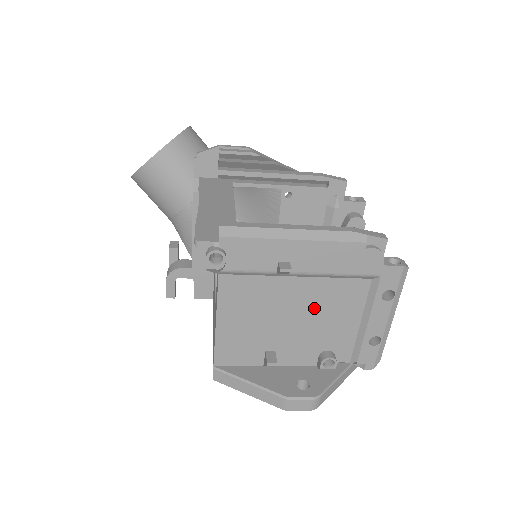
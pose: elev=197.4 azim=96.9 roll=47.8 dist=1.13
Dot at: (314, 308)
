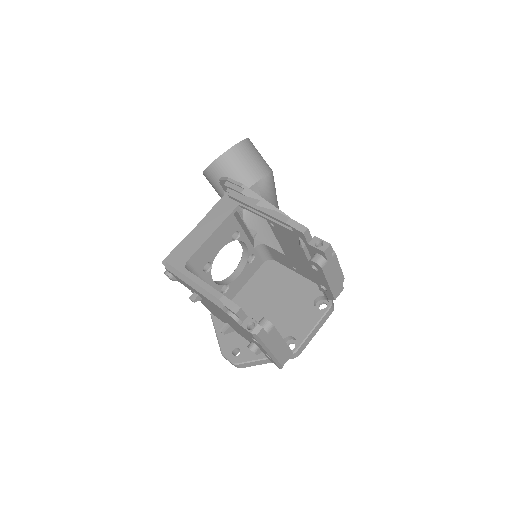
Dot at: (230, 320)
